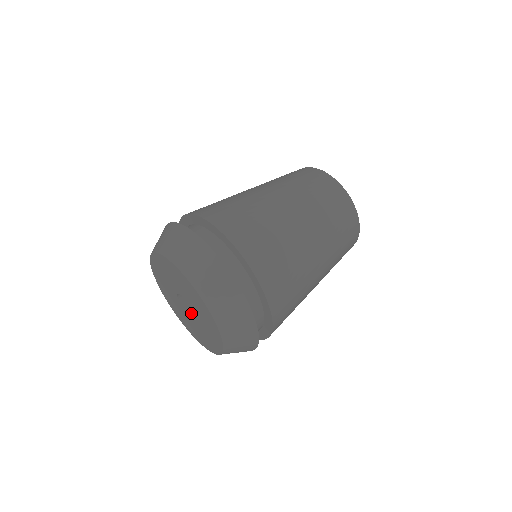
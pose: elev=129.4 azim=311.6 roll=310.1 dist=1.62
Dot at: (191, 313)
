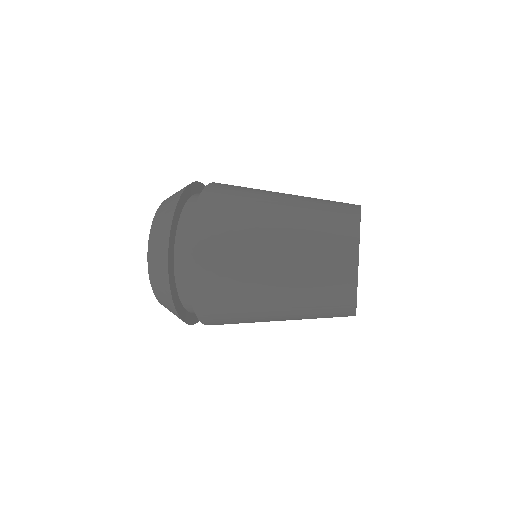
Dot at: occluded
